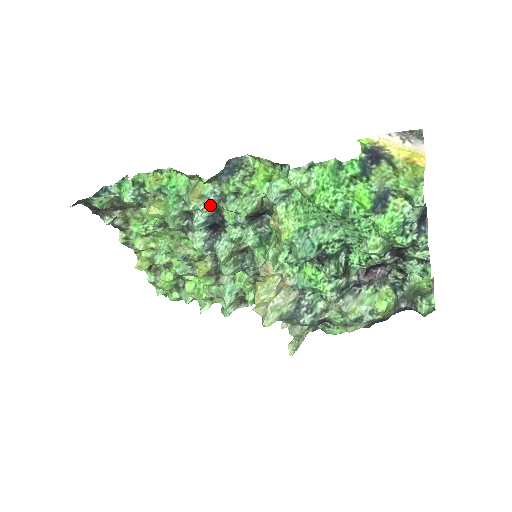
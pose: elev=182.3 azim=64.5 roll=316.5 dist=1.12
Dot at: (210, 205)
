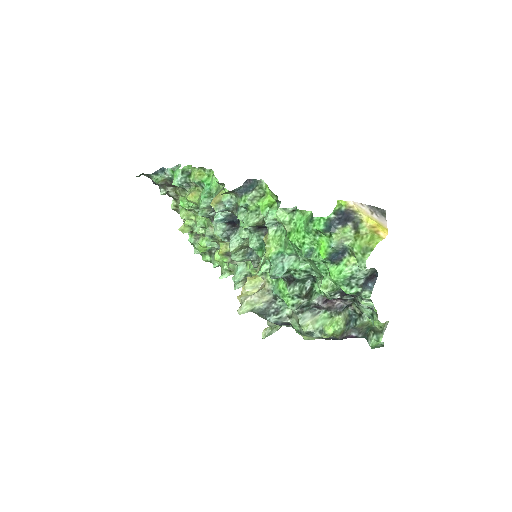
Dot at: (225, 210)
